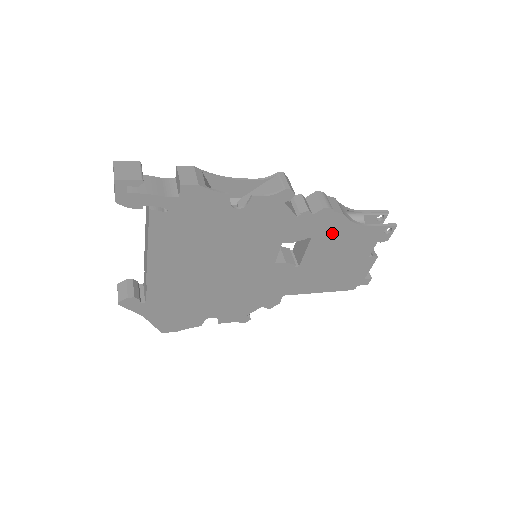
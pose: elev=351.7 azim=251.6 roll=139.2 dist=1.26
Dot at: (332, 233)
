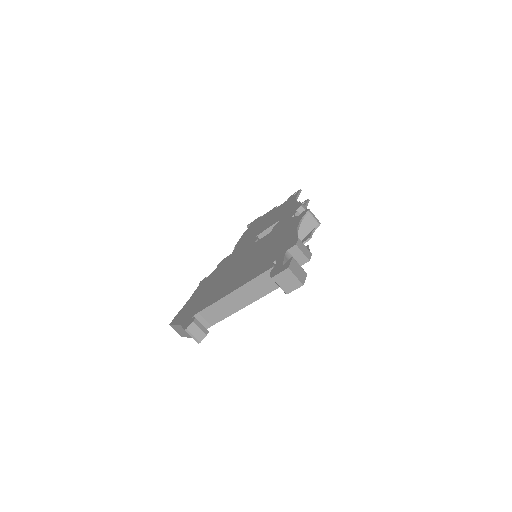
Dot at: occluded
